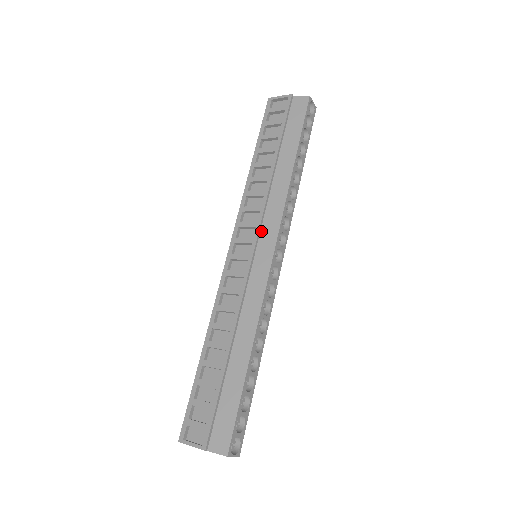
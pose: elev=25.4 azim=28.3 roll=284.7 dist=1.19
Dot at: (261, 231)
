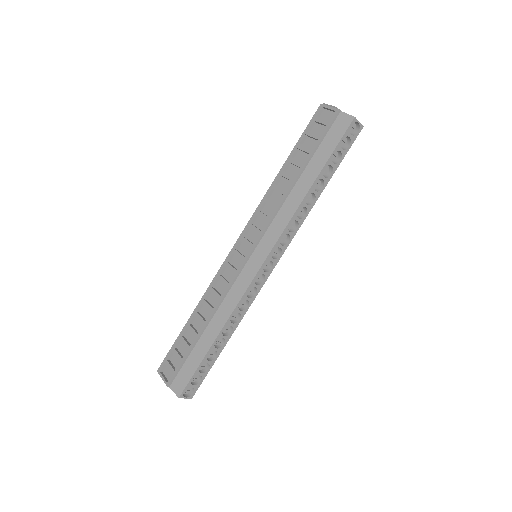
Dot at: (261, 240)
